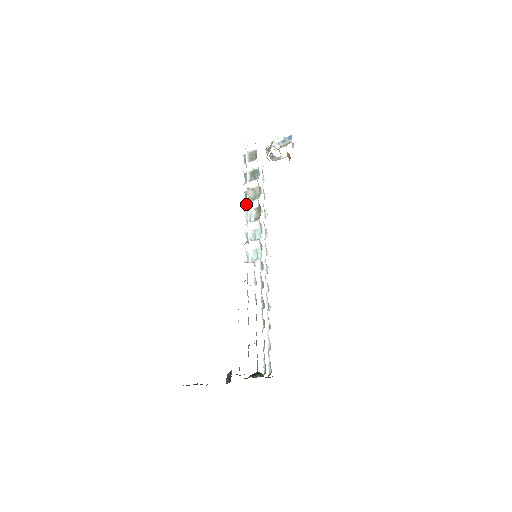
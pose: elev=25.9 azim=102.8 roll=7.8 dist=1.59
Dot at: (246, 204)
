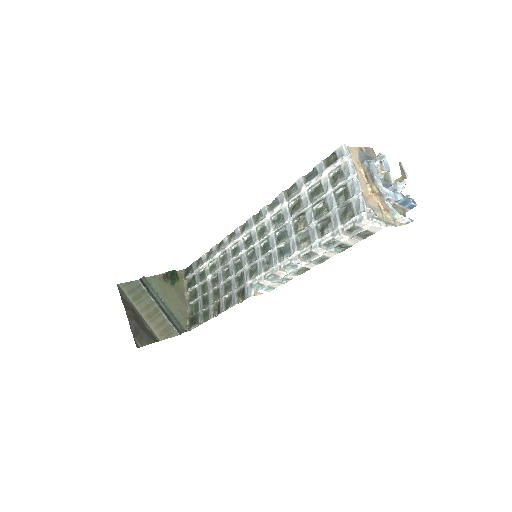
Dot at: (302, 262)
